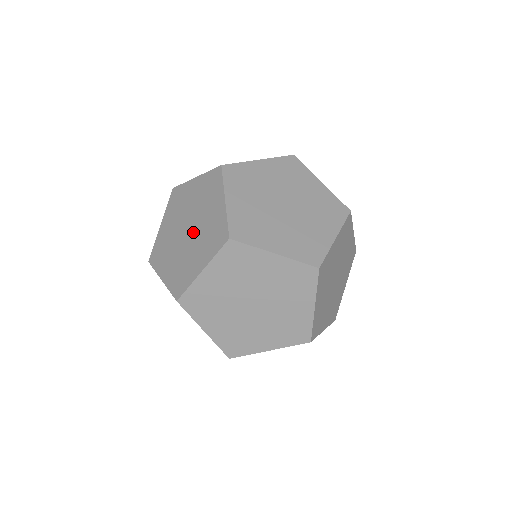
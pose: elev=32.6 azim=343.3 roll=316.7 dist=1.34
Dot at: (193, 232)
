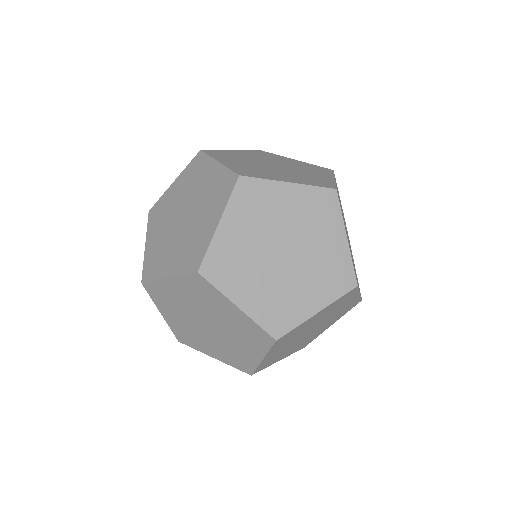
Dot at: (283, 169)
